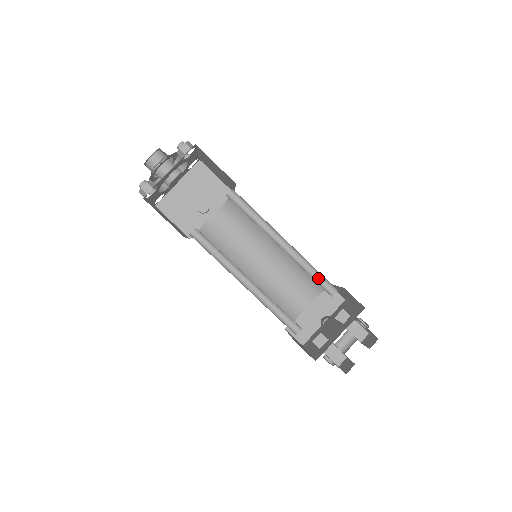
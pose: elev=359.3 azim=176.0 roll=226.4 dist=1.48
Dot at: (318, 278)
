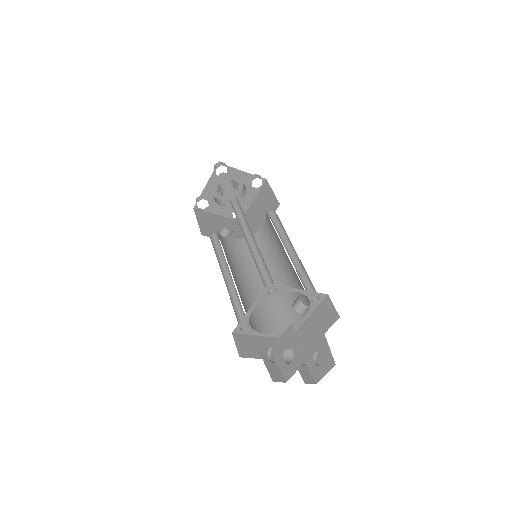
Dot at: (304, 285)
